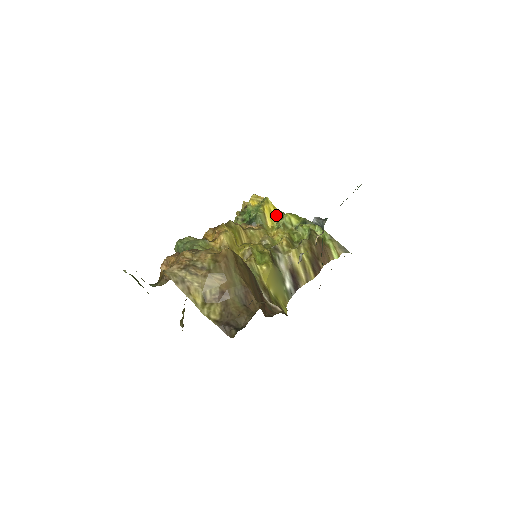
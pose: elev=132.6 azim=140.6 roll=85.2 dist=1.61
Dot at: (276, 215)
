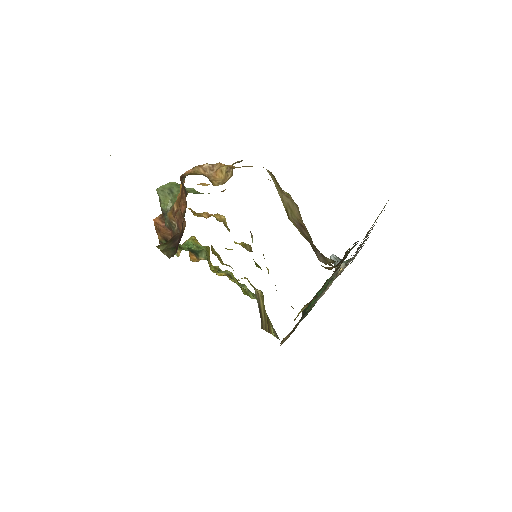
Dot at: occluded
